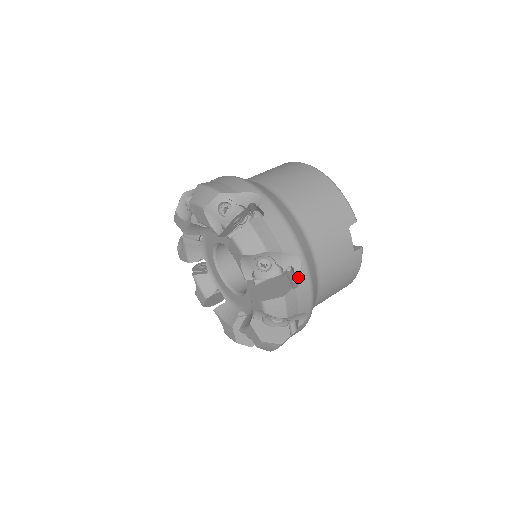
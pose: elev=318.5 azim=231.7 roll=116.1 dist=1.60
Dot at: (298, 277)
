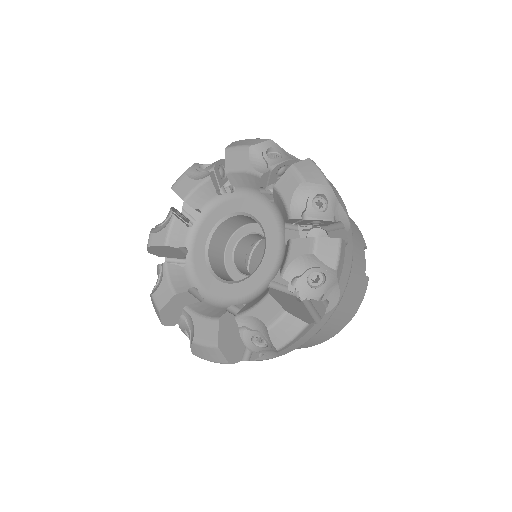
Dot at: (348, 236)
